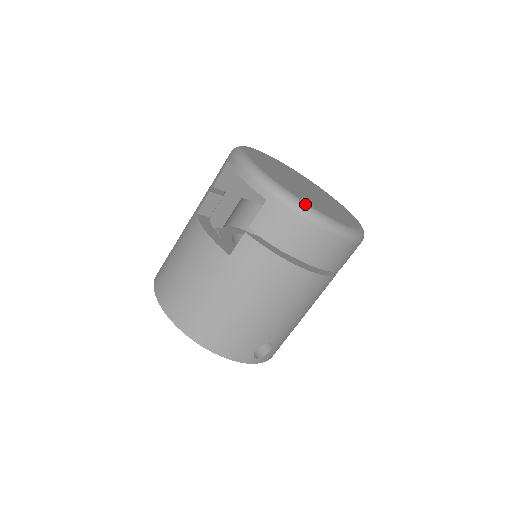
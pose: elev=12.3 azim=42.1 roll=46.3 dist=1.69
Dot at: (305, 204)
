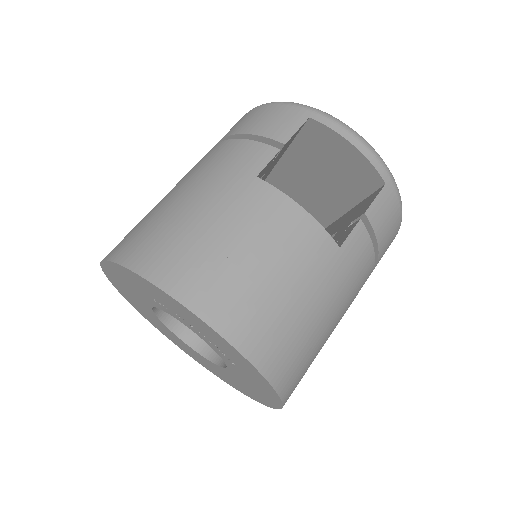
Dot at: occluded
